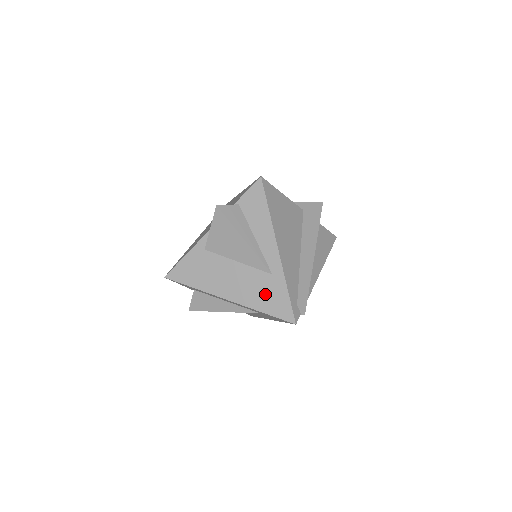
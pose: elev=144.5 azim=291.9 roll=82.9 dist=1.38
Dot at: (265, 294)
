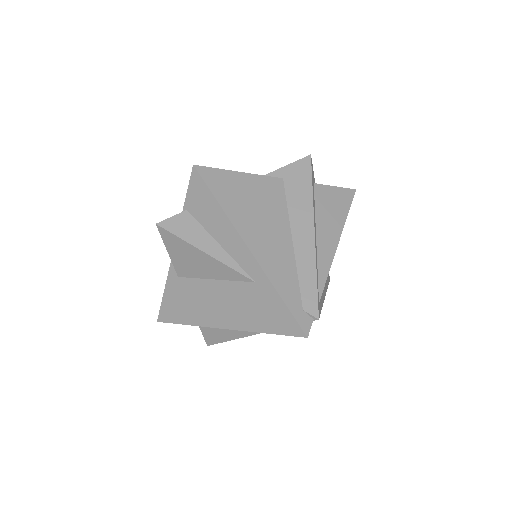
Dot at: (258, 309)
